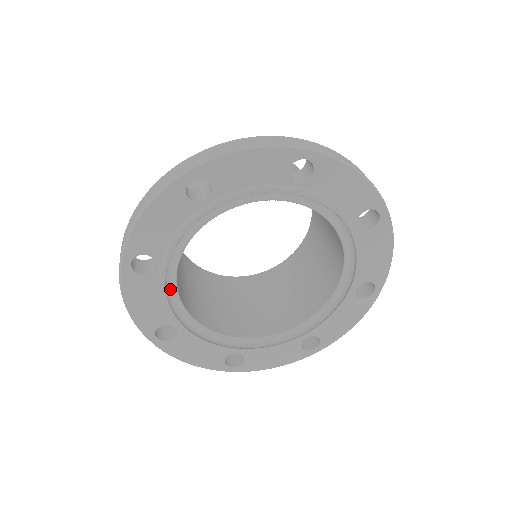
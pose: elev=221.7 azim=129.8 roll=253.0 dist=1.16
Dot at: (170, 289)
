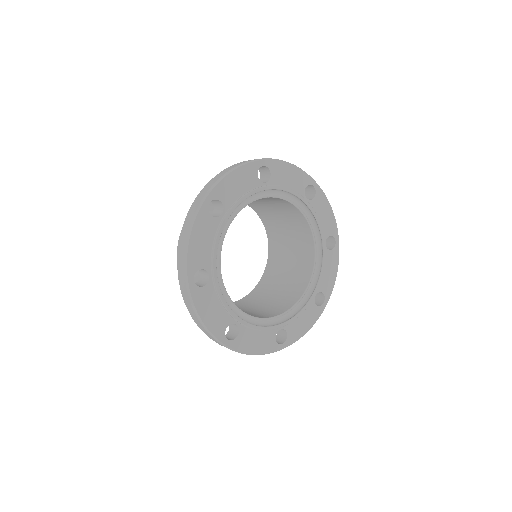
Dot at: occluded
